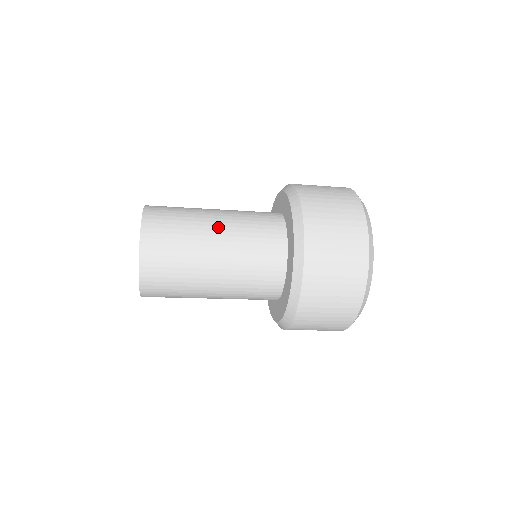
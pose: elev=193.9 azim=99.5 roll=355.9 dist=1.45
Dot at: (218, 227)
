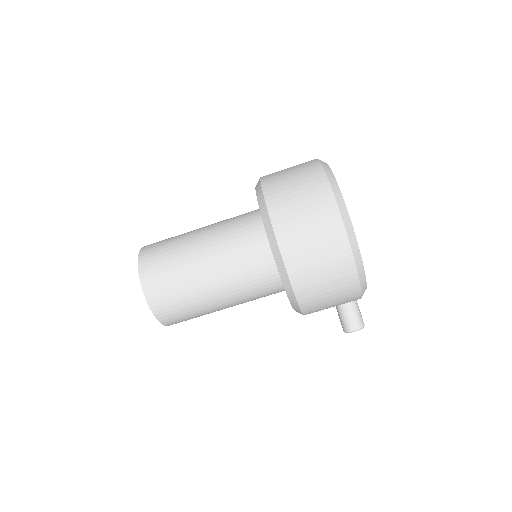
Dot at: occluded
